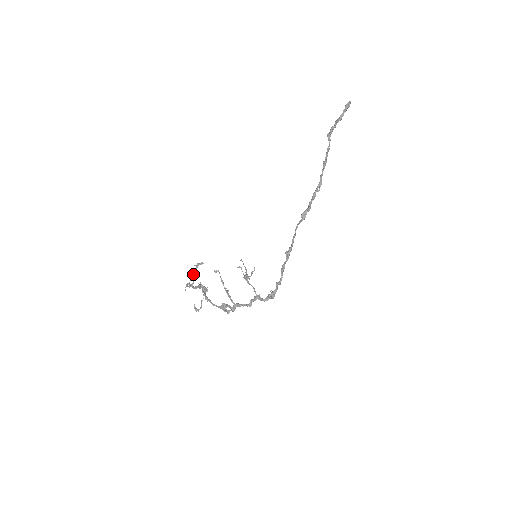
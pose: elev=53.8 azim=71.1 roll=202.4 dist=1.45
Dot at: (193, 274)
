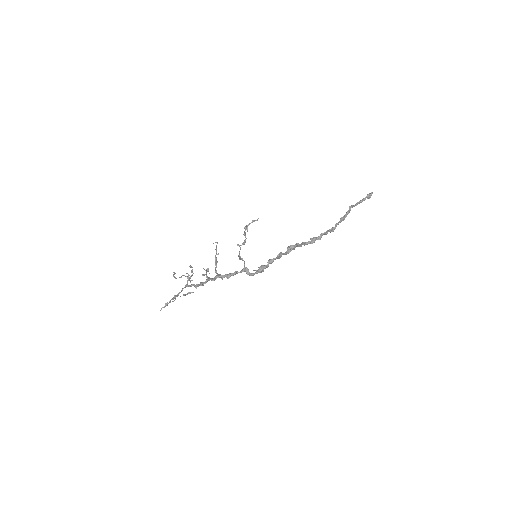
Dot at: (178, 295)
